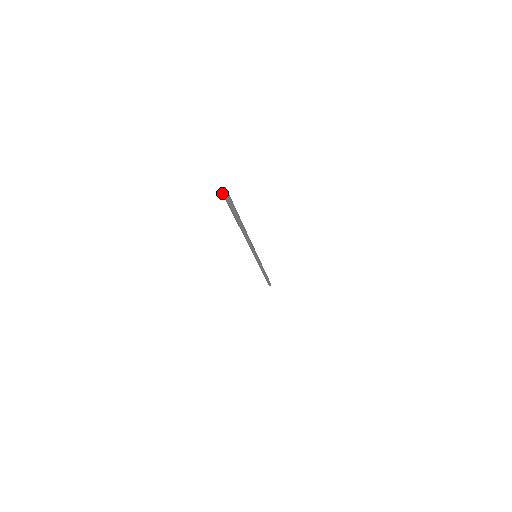
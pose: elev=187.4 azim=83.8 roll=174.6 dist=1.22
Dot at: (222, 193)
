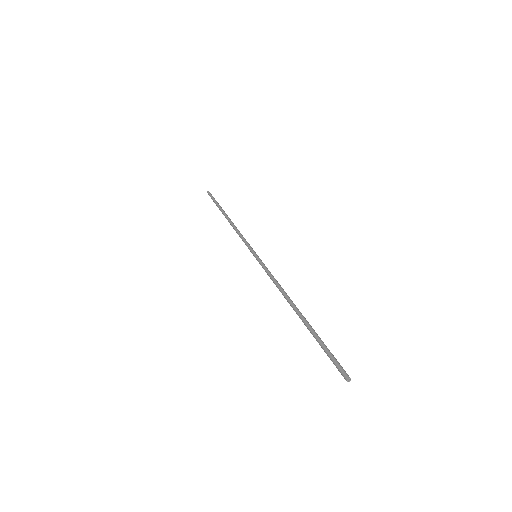
Dot at: occluded
